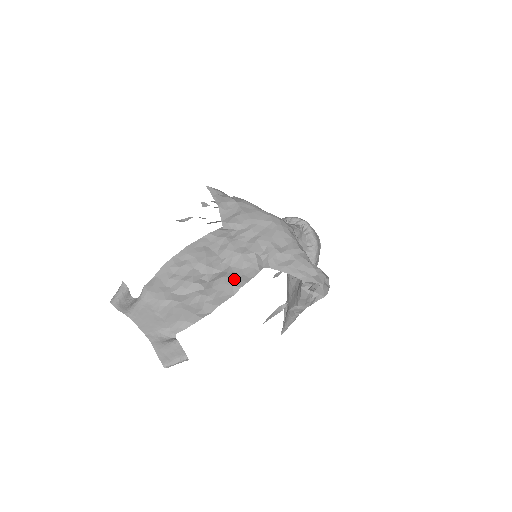
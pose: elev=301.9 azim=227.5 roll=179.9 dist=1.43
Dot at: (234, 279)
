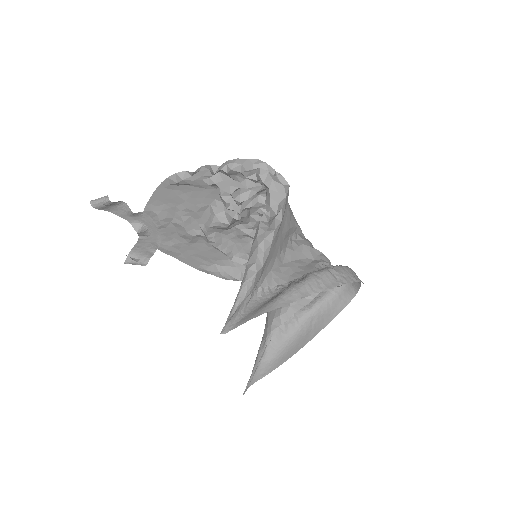
Dot at: (205, 213)
